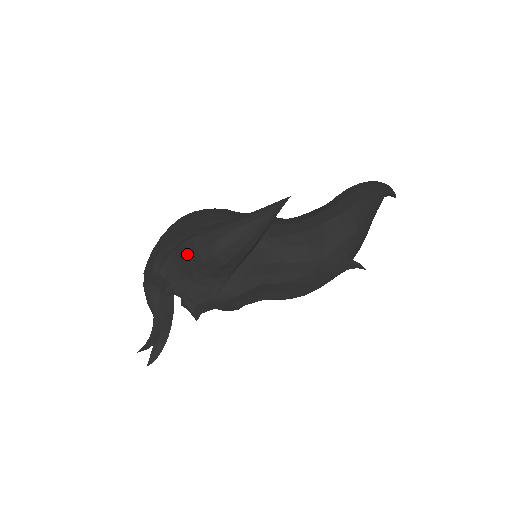
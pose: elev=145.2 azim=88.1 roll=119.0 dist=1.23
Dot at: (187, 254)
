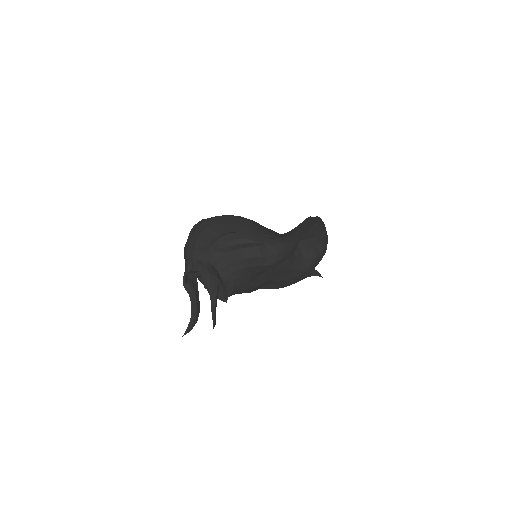
Dot at: (250, 257)
